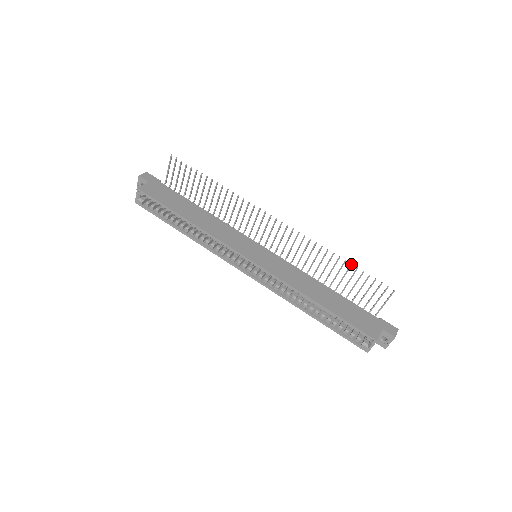
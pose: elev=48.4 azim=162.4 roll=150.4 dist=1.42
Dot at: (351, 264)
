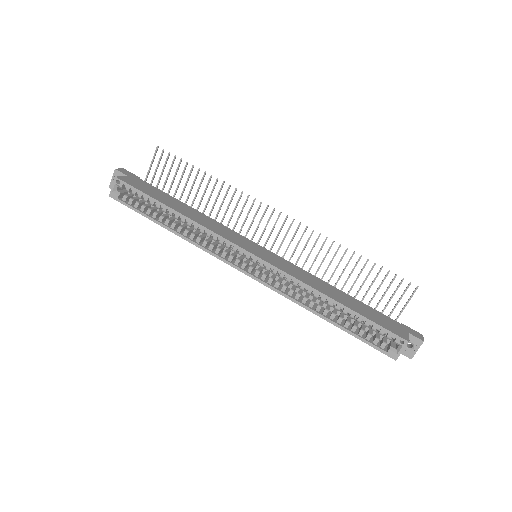
Dot at: (368, 259)
